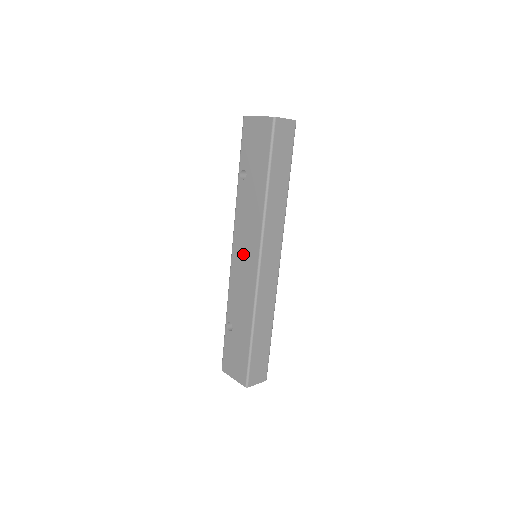
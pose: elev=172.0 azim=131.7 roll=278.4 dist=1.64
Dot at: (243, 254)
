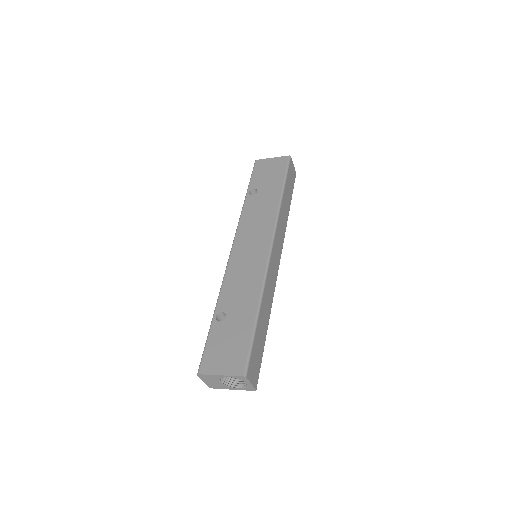
Dot at: (249, 245)
